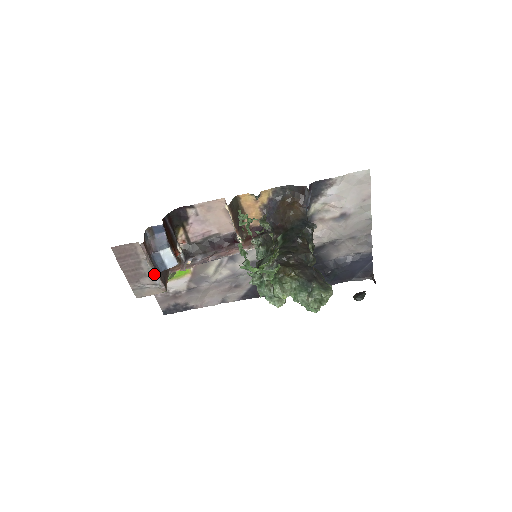
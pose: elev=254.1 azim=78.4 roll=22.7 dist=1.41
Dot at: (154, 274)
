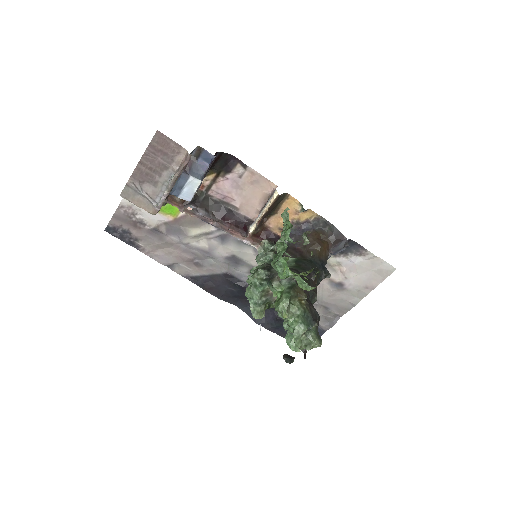
Dot at: (165, 190)
